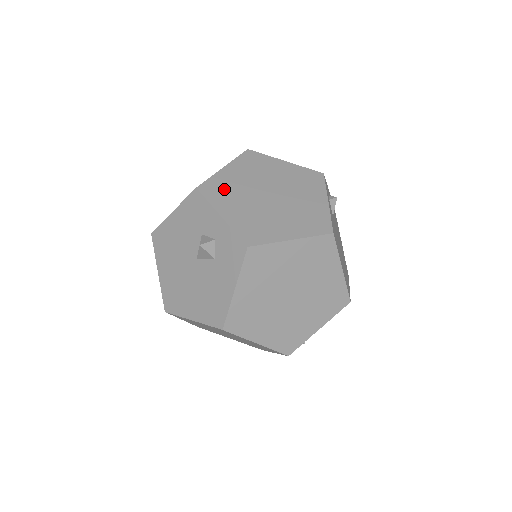
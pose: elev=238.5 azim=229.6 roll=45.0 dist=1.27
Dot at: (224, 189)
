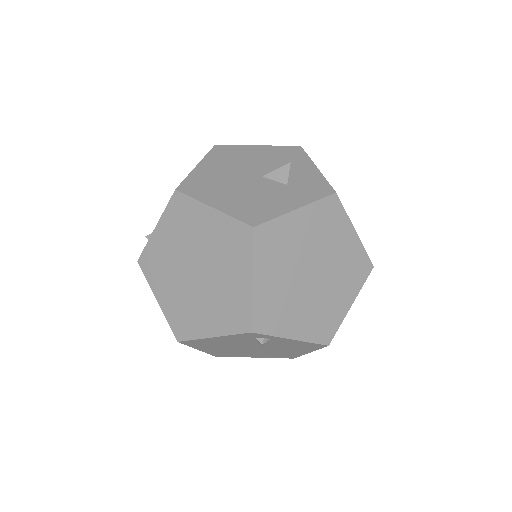
Dot at: occluded
